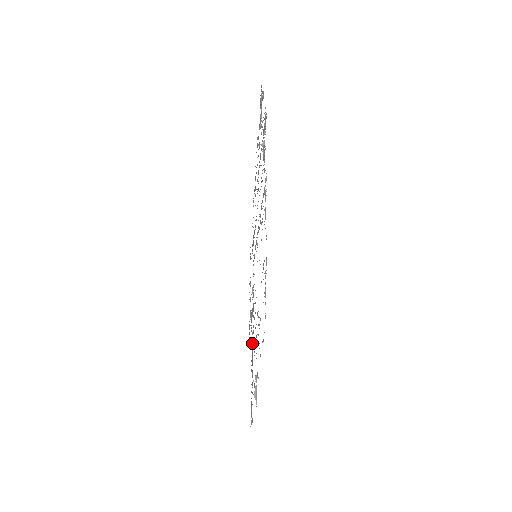
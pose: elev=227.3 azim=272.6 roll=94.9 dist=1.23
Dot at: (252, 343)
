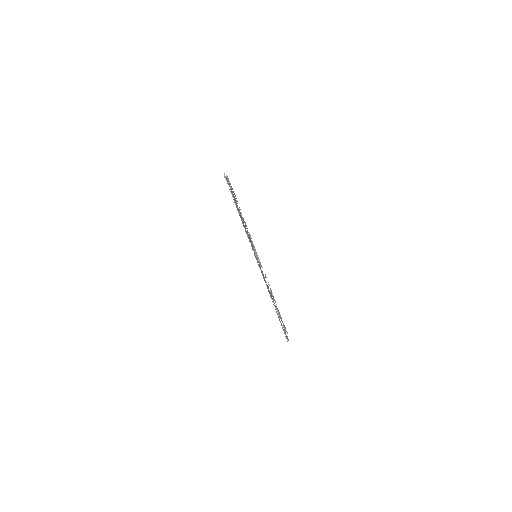
Dot at: occluded
